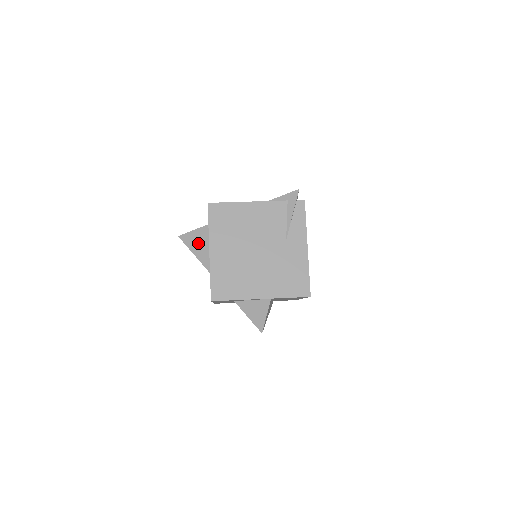
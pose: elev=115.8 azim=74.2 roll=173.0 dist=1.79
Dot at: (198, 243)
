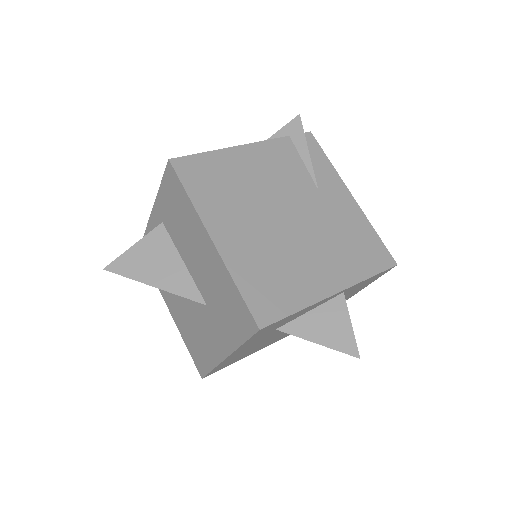
Dot at: (152, 263)
